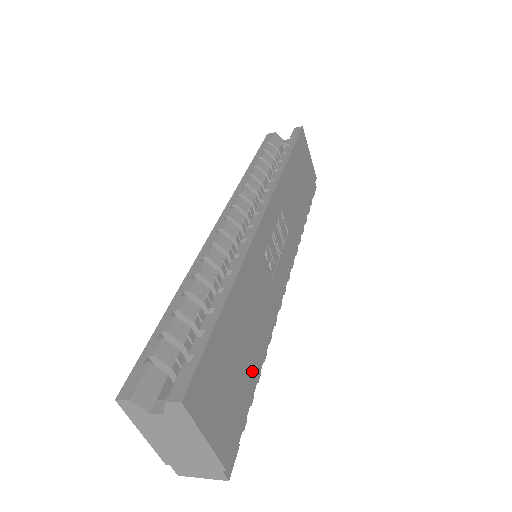
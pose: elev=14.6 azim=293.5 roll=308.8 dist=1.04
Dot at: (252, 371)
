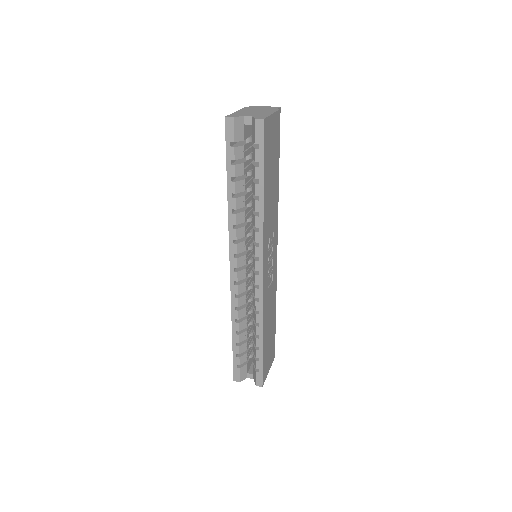
Dot at: (274, 323)
